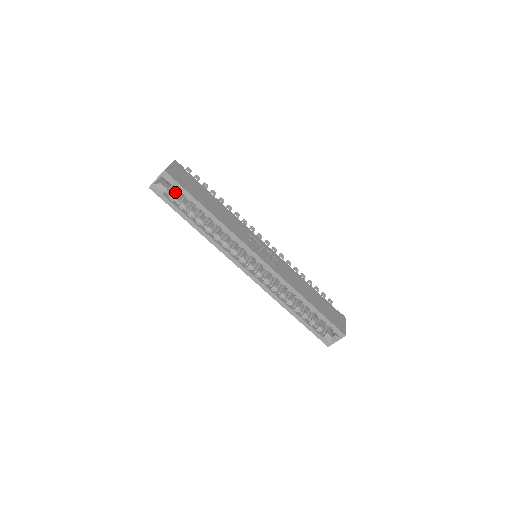
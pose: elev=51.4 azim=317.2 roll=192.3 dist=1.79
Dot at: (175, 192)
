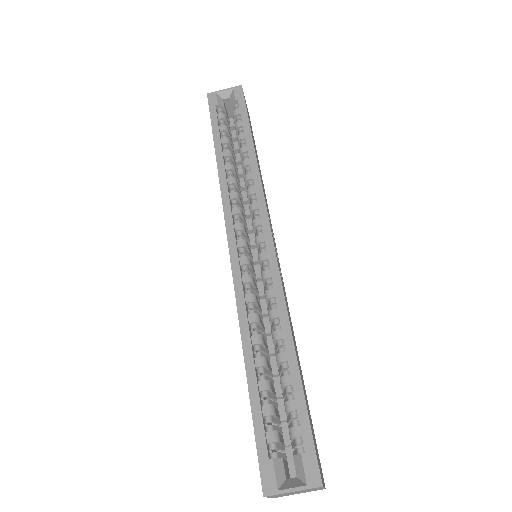
Dot at: (228, 121)
